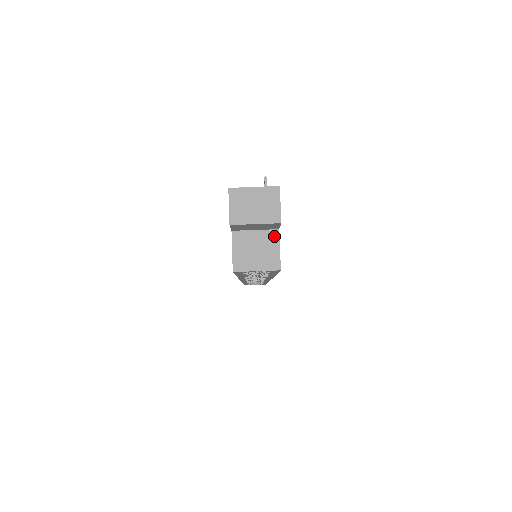
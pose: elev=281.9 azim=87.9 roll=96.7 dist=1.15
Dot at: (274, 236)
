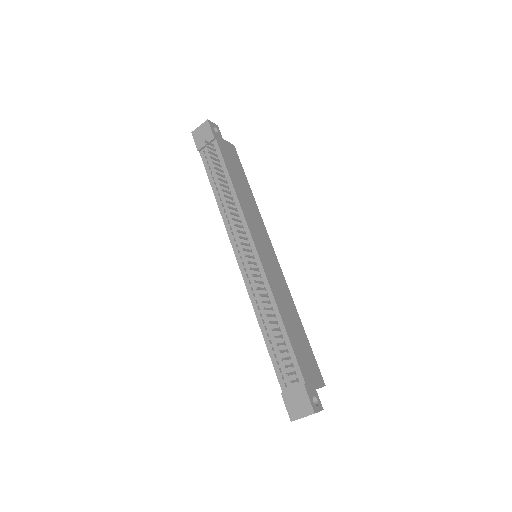
Dot at: (315, 389)
